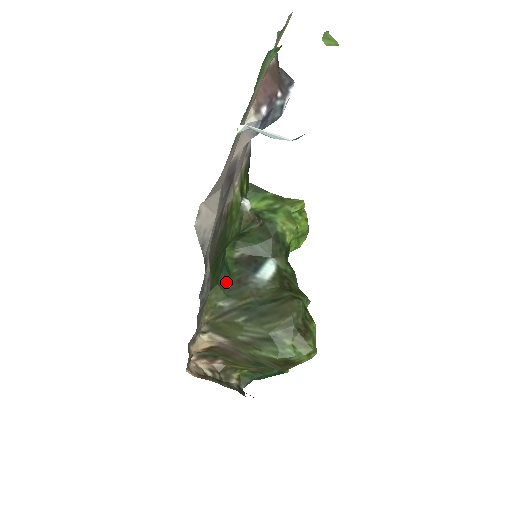
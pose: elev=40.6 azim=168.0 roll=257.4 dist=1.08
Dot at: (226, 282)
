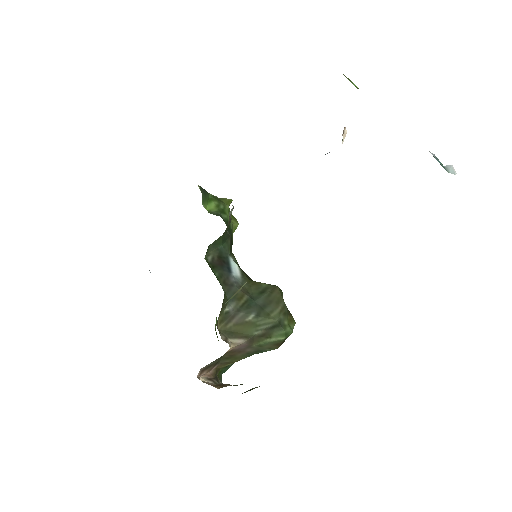
Dot at: (222, 287)
